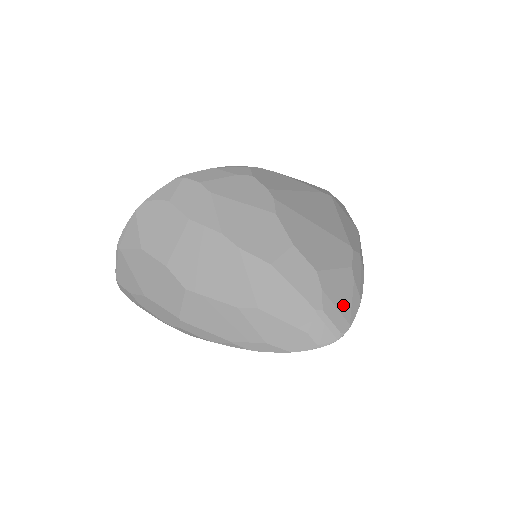
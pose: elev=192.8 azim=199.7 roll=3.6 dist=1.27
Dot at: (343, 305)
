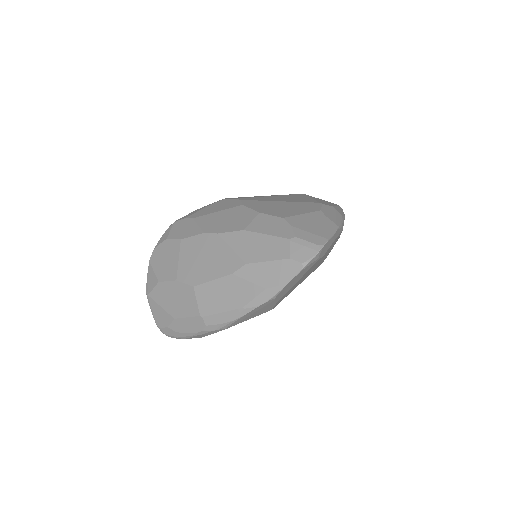
Dot at: (317, 230)
